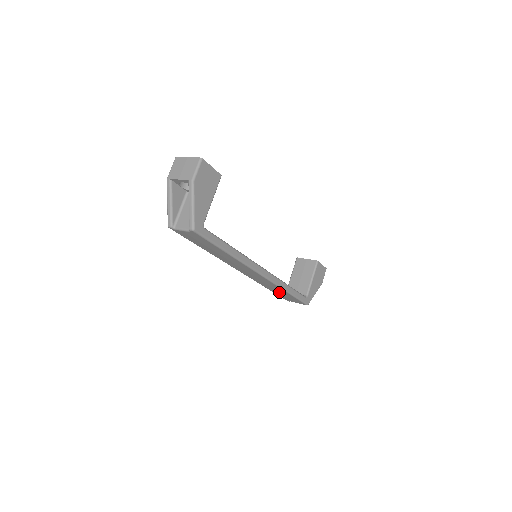
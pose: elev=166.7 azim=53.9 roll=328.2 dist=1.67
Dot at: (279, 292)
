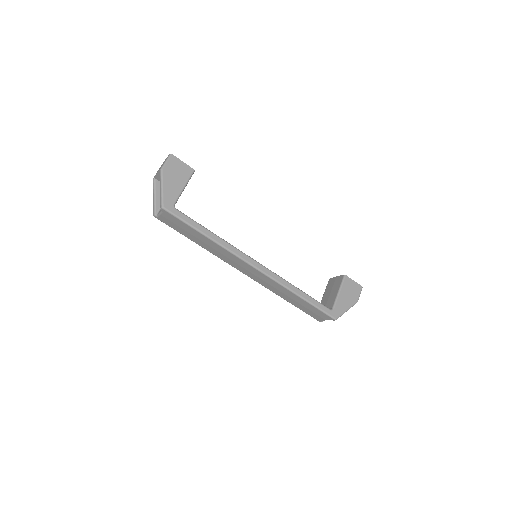
Dot at: (296, 301)
